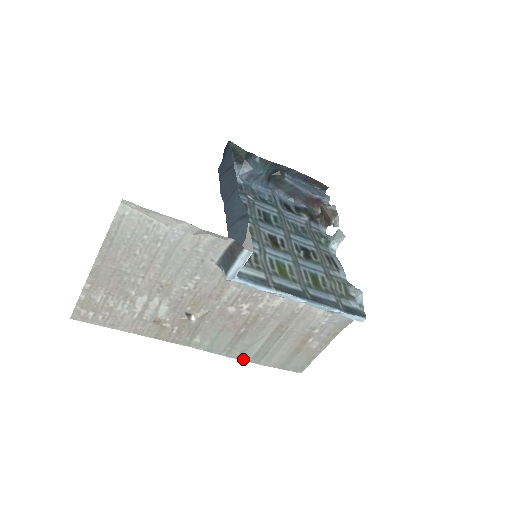
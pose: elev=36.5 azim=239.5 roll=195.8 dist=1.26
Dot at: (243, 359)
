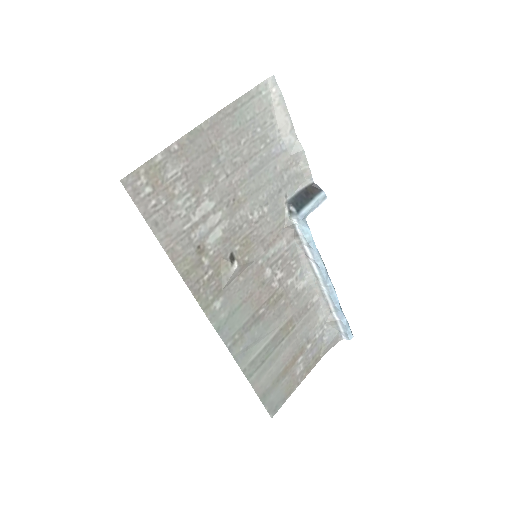
Dot at: (239, 364)
